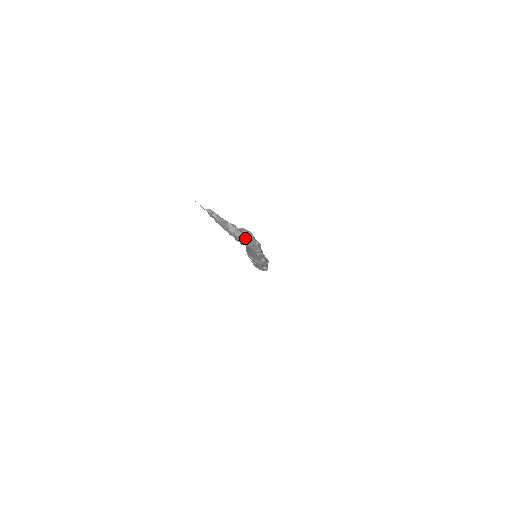
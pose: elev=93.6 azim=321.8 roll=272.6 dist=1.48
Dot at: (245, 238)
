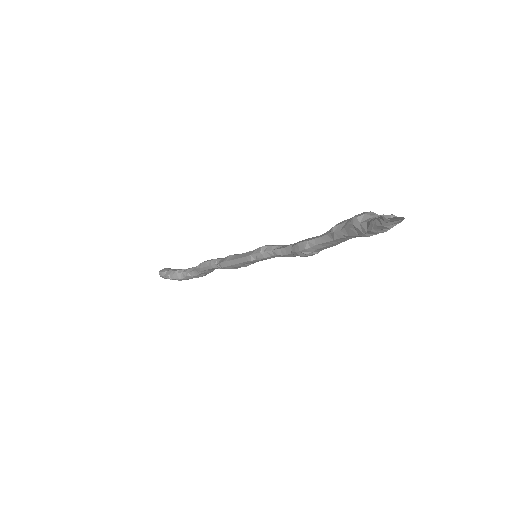
Dot at: occluded
